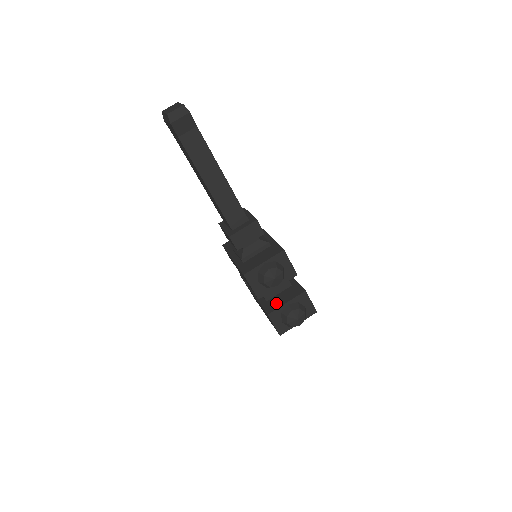
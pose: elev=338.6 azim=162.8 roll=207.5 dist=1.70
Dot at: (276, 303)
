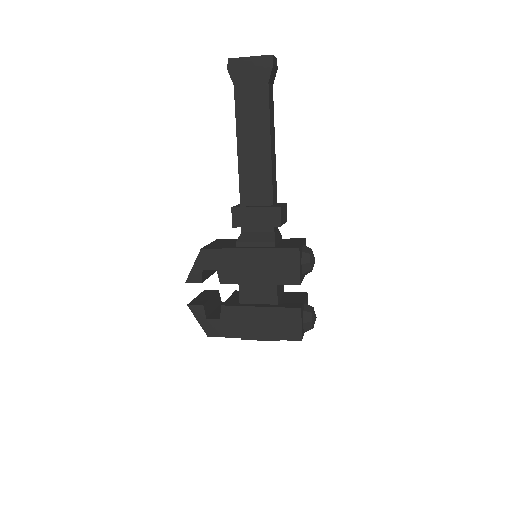
Dot at: (294, 302)
